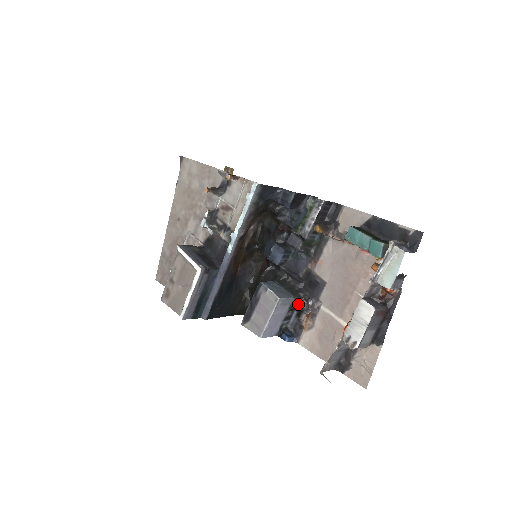
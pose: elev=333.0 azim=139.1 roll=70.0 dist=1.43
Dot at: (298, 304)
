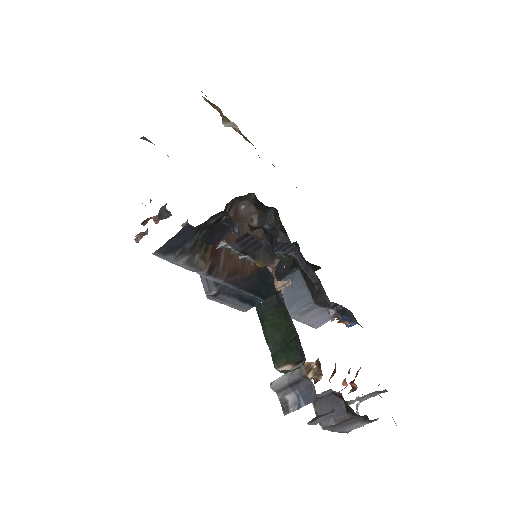
Dot at: (326, 306)
